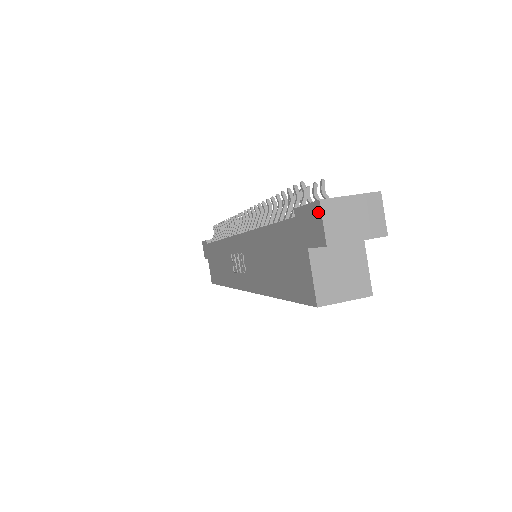
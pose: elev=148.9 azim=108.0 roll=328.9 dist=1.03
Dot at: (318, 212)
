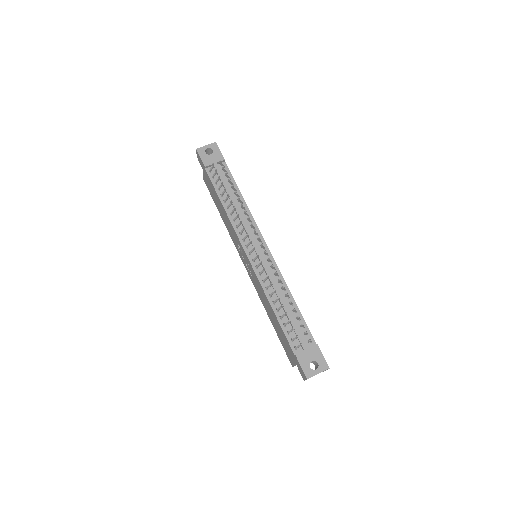
Dot at: (305, 378)
